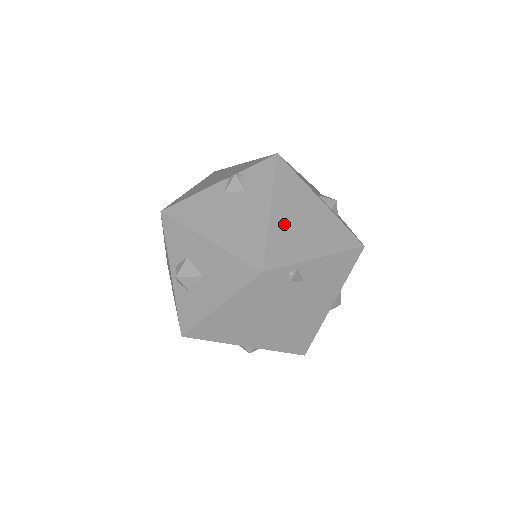
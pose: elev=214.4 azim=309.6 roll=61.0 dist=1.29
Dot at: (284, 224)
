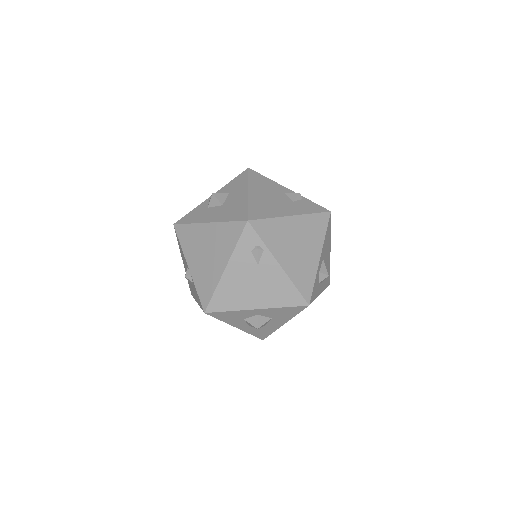
Dot at: (288, 229)
